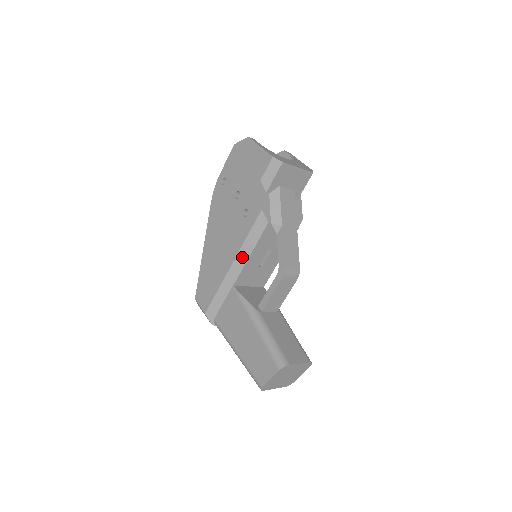
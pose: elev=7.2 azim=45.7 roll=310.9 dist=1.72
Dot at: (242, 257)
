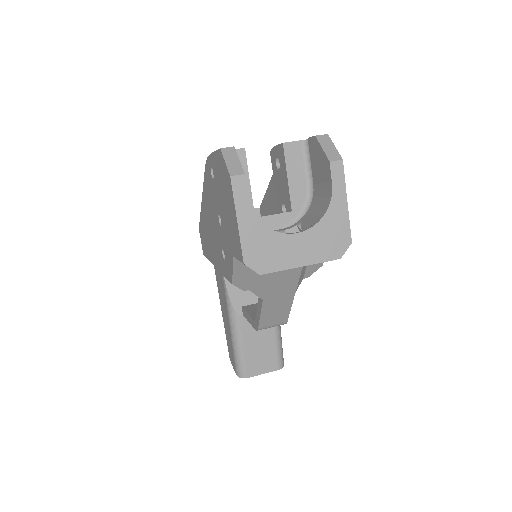
Dot at: occluded
